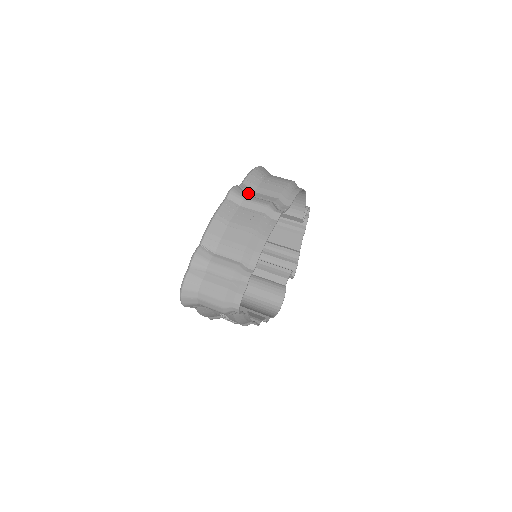
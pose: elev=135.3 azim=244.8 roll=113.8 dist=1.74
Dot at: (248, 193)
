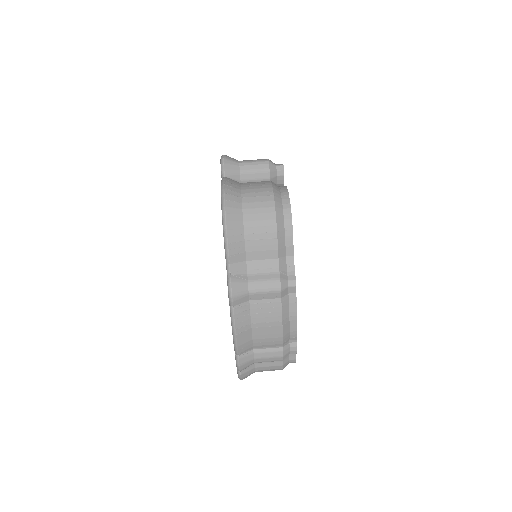
Dot at: (243, 273)
